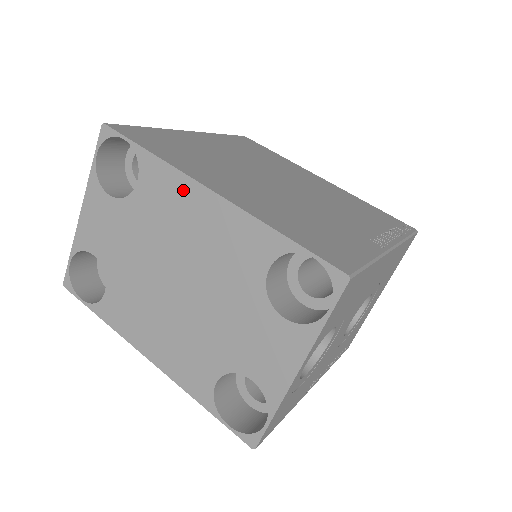
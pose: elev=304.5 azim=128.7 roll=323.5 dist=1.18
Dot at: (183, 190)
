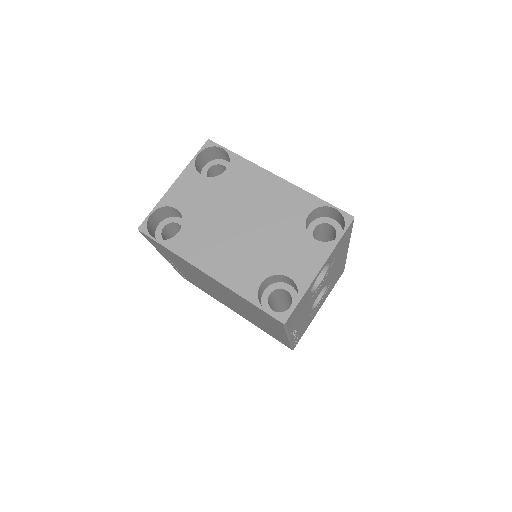
Dot at: (259, 175)
